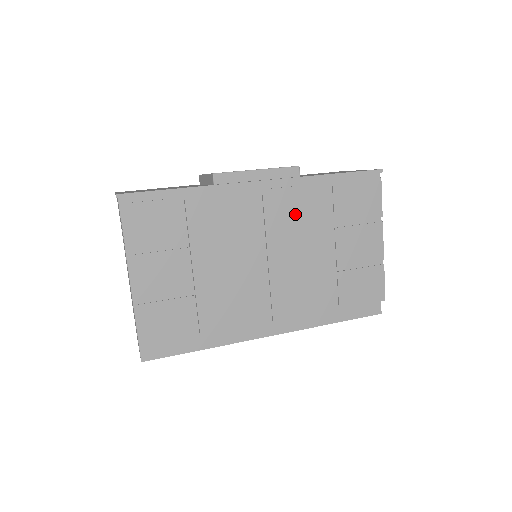
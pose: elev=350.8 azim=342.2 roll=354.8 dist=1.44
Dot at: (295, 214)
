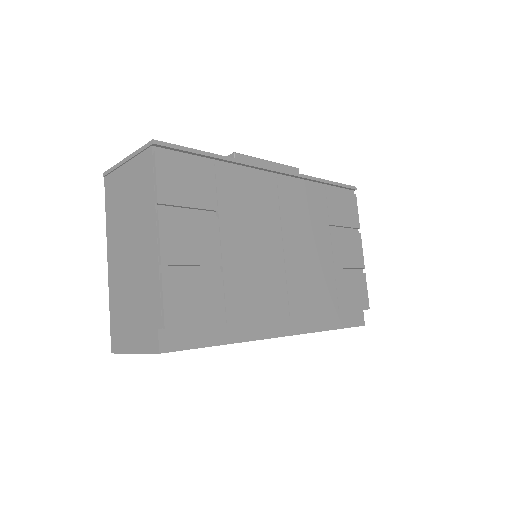
Dot at: (302, 208)
